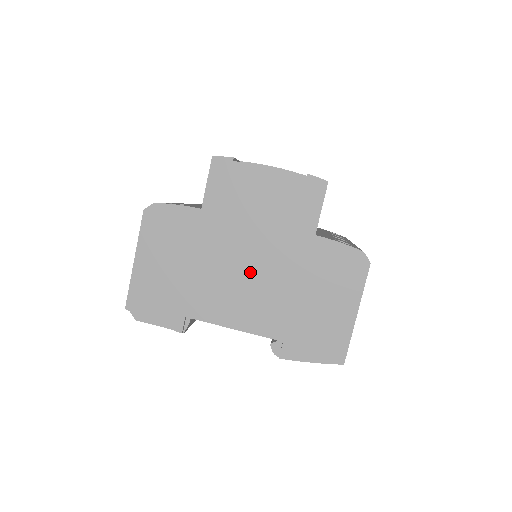
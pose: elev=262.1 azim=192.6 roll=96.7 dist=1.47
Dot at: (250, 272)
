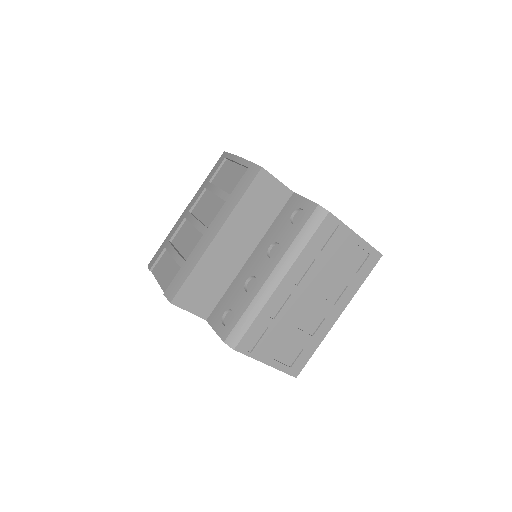
Dot at: occluded
